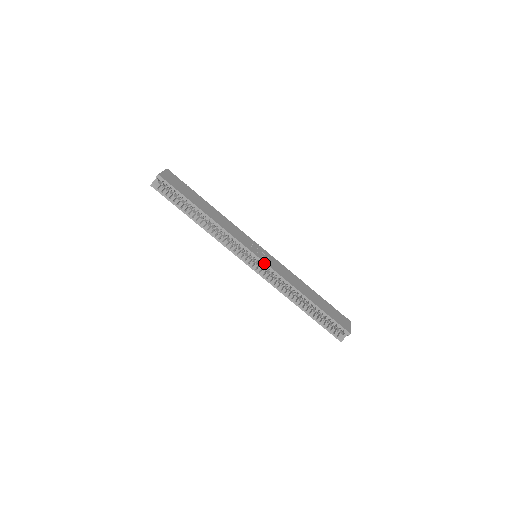
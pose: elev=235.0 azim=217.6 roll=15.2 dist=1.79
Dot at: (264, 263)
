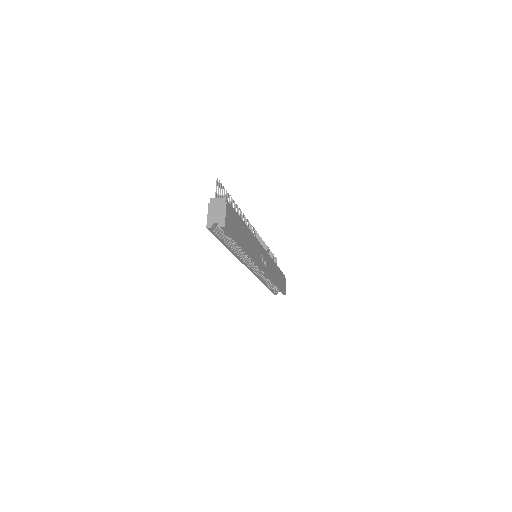
Dot at: (264, 272)
